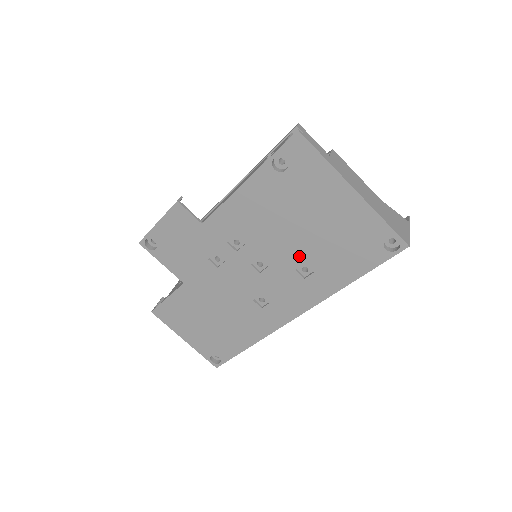
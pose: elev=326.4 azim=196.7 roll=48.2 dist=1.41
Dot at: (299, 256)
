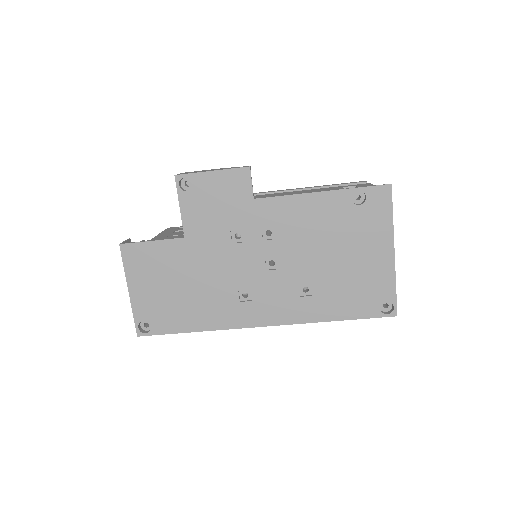
Dot at: (312, 276)
